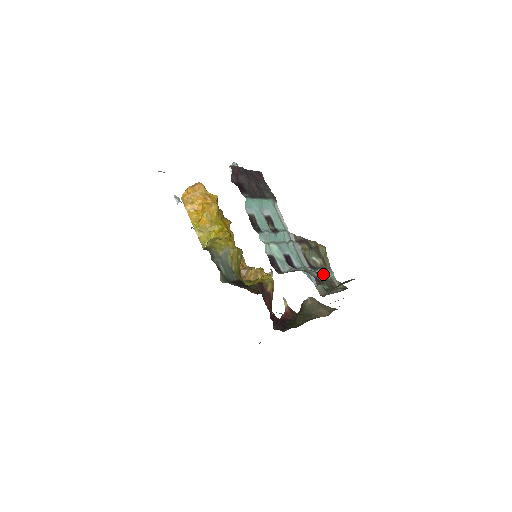
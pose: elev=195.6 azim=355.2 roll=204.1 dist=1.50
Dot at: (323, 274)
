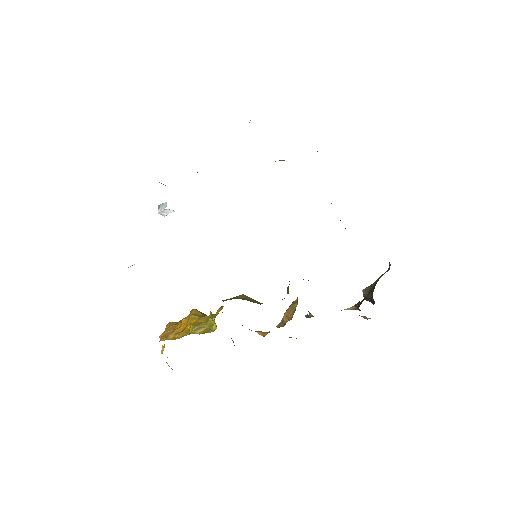
Dot at: occluded
